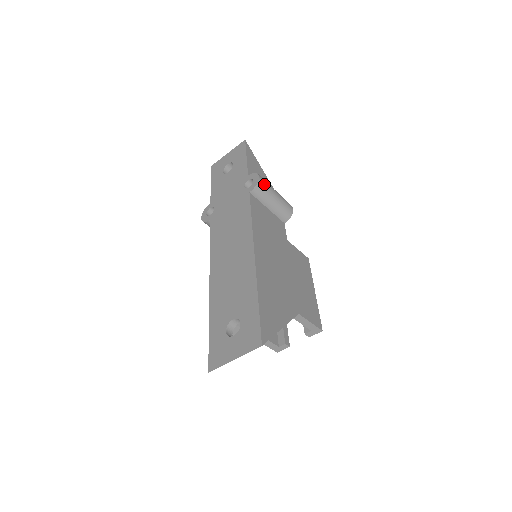
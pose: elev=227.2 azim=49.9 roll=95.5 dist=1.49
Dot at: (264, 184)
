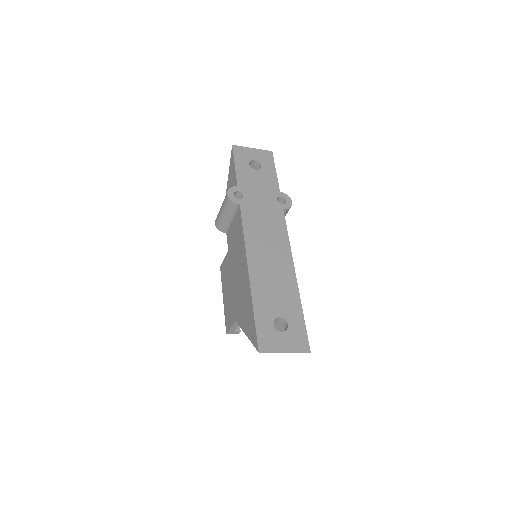
Dot at: occluded
